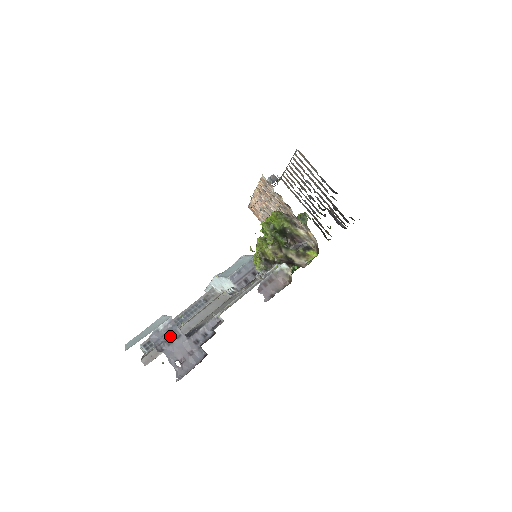
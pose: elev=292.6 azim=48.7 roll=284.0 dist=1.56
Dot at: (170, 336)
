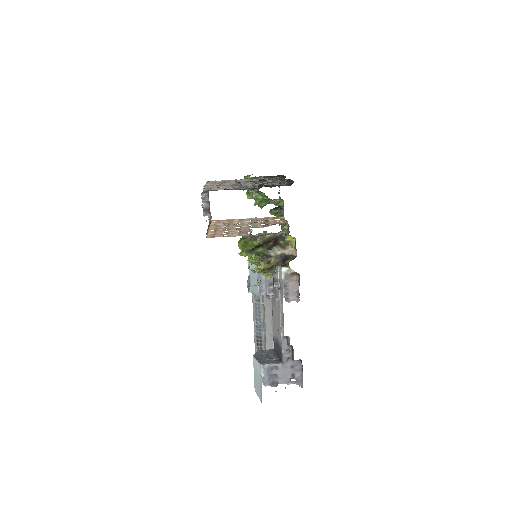
Dot at: (272, 373)
